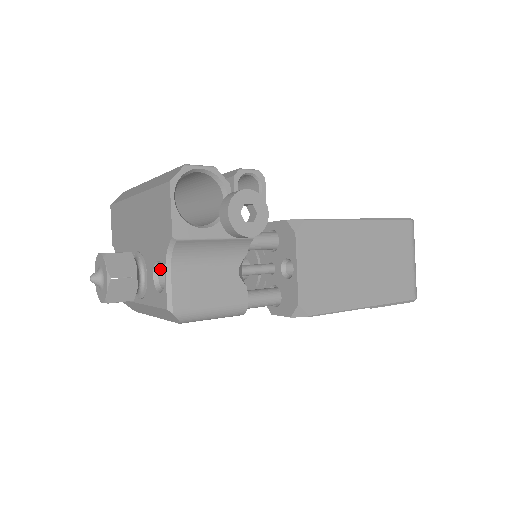
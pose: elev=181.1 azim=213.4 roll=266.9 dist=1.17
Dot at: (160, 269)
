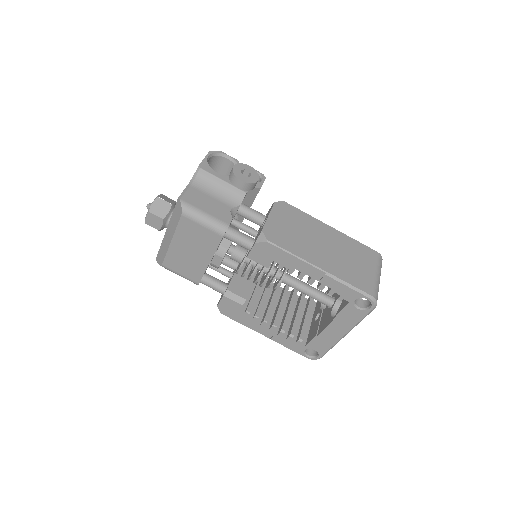
Dot at: occluded
